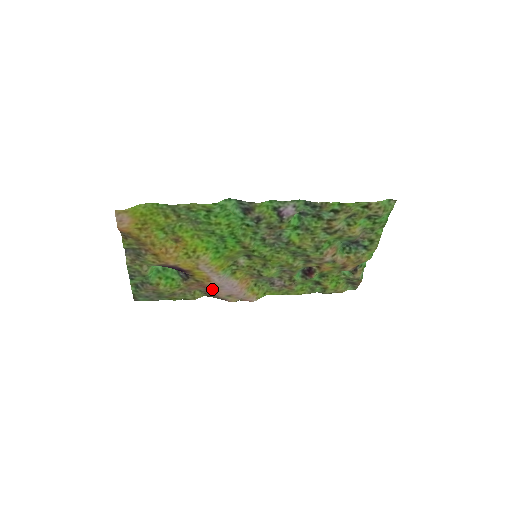
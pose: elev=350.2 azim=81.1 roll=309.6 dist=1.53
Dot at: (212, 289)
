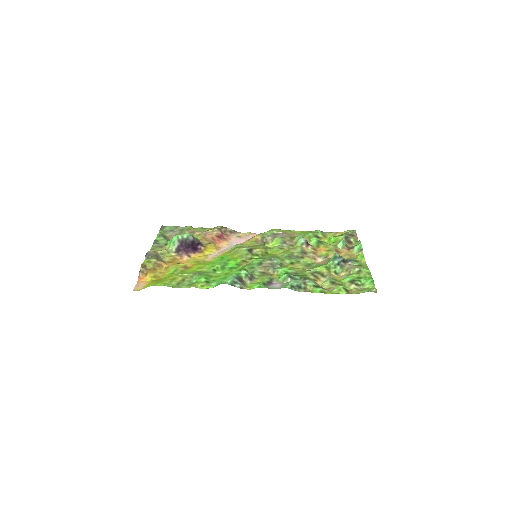
Dot at: (224, 238)
